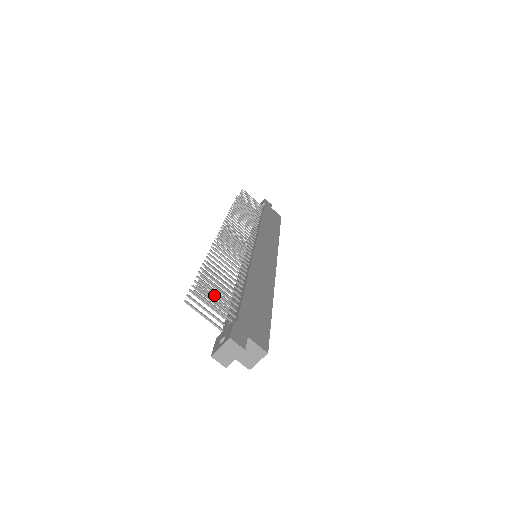
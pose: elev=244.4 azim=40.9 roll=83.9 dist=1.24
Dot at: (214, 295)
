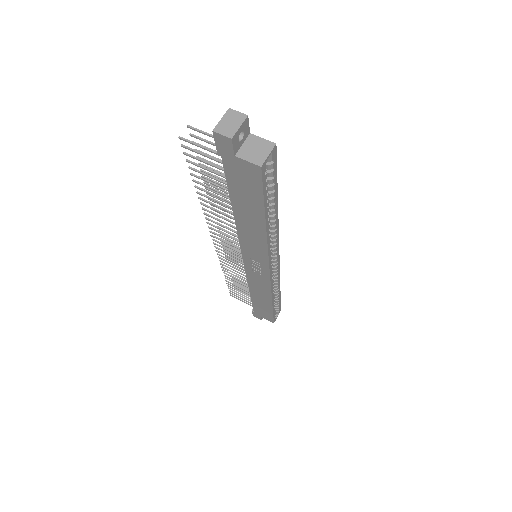
Dot at: (211, 177)
